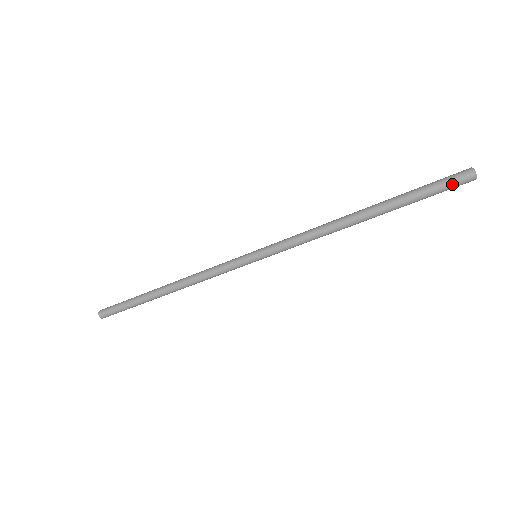
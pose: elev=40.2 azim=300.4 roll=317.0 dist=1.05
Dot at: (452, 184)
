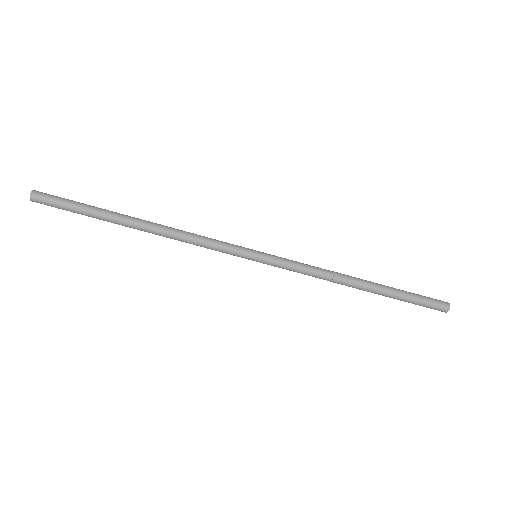
Dot at: (434, 303)
